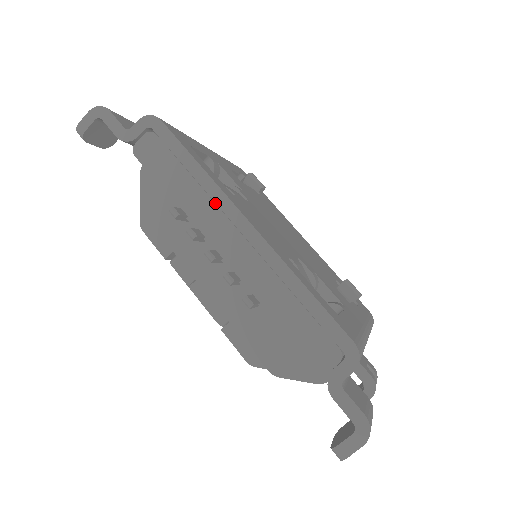
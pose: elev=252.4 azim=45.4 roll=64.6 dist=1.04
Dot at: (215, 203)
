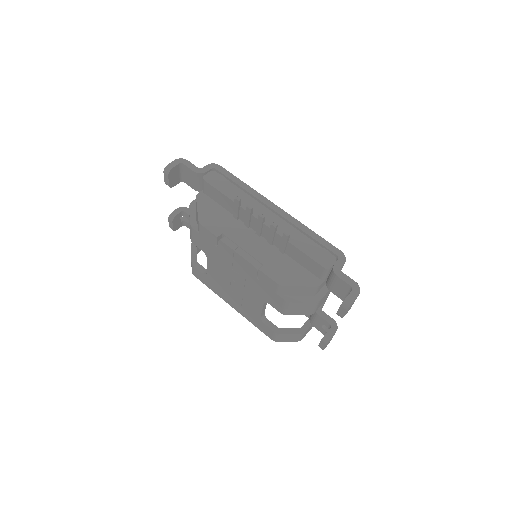
Dot at: (256, 200)
